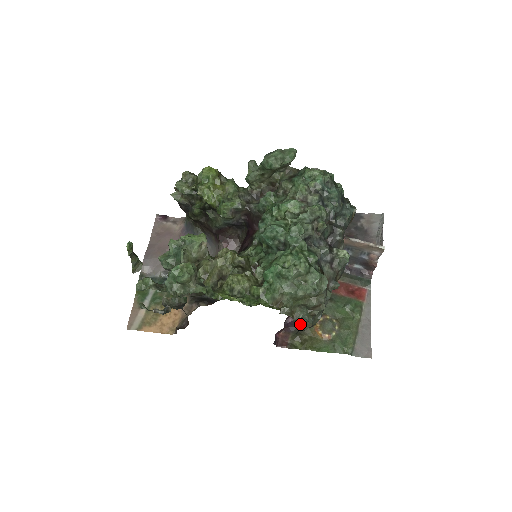
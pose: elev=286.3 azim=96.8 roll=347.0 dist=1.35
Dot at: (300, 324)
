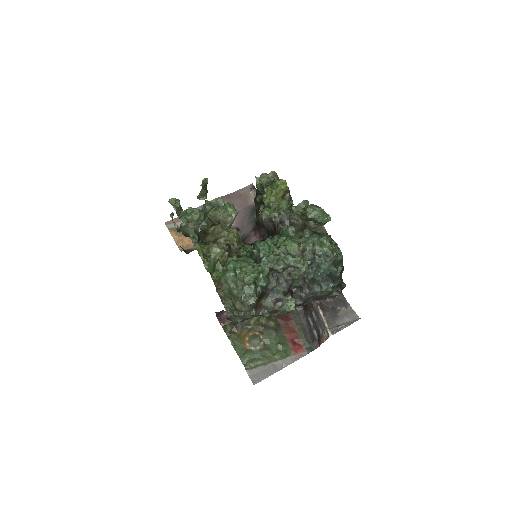
Dot at: (244, 322)
